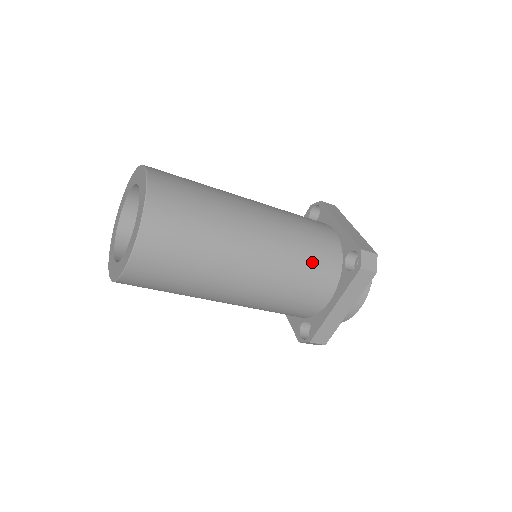
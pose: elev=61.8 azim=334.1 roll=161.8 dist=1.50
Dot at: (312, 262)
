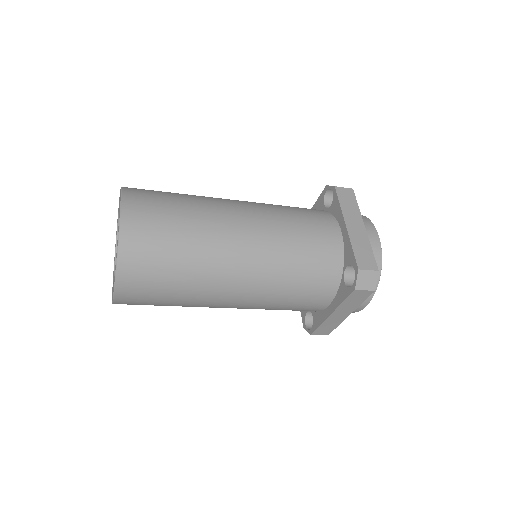
Dot at: (305, 278)
